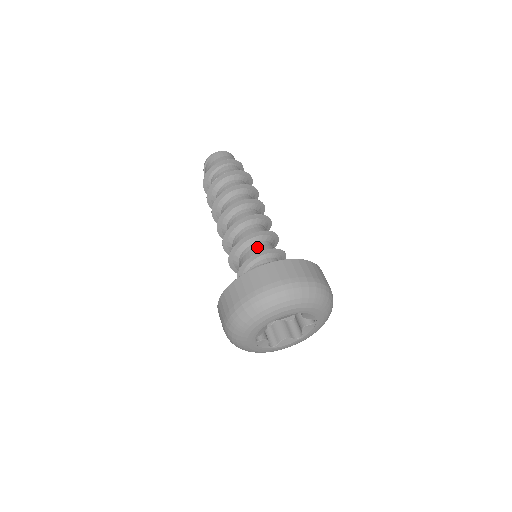
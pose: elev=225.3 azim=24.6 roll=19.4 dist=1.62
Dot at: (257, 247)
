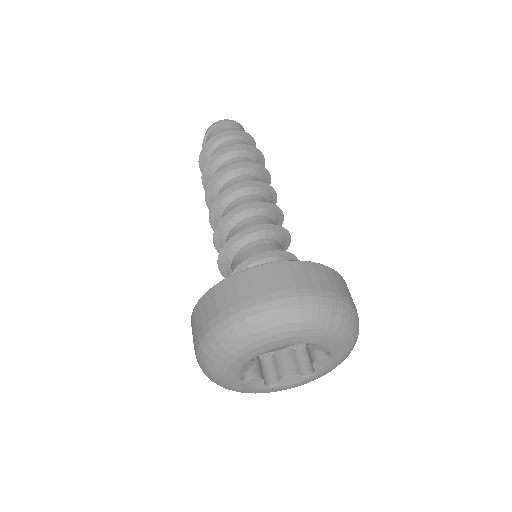
Dot at: (279, 246)
